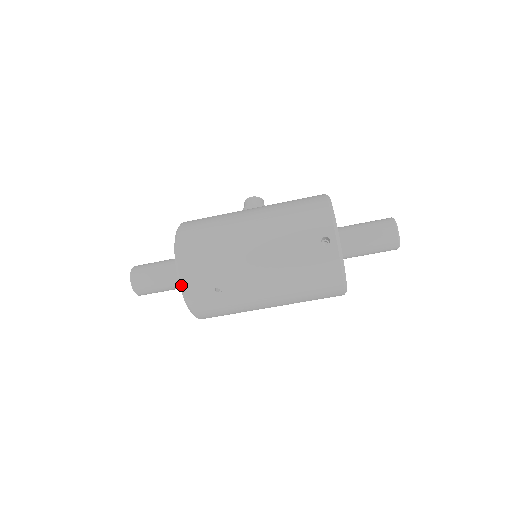
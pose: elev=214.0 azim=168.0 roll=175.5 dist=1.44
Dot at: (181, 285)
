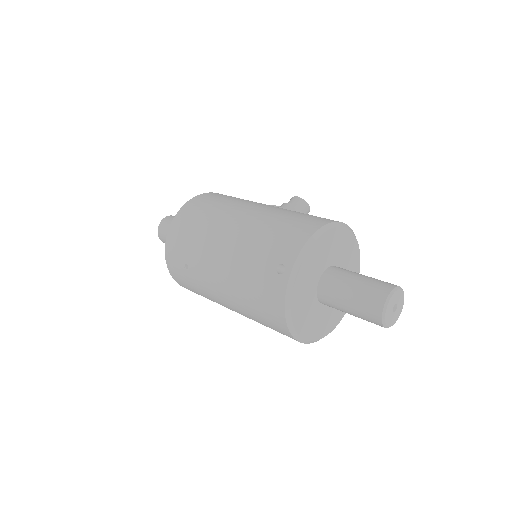
Dot at: (165, 246)
